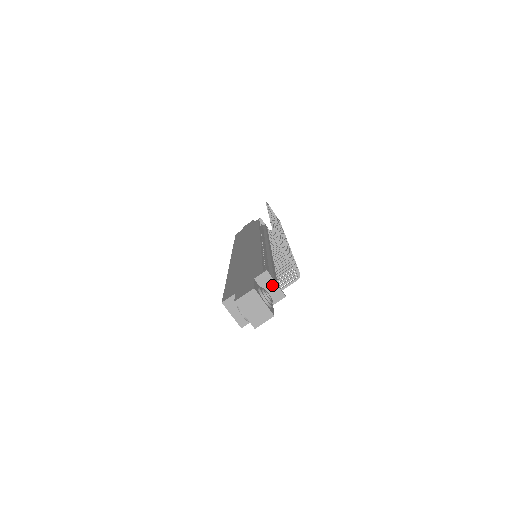
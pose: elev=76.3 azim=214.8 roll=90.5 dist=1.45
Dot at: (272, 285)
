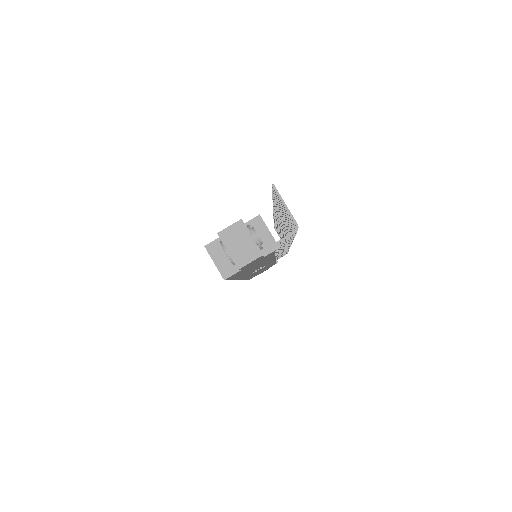
Dot at: (265, 232)
